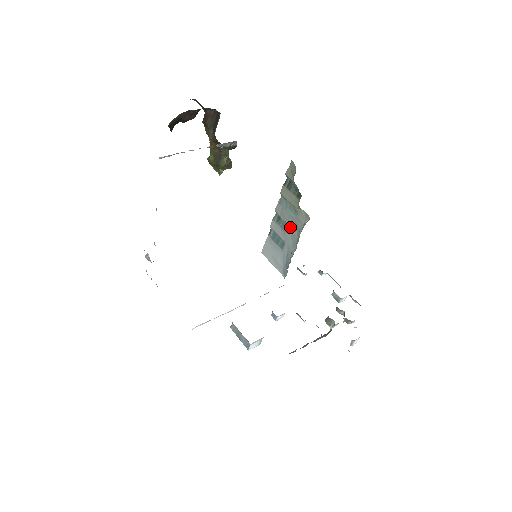
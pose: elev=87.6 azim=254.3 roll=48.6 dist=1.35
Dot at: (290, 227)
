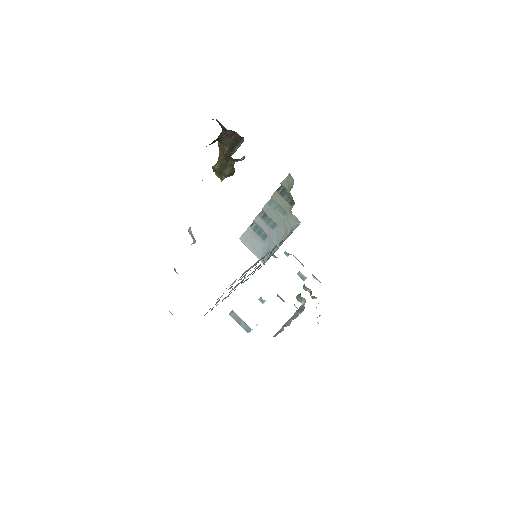
Dot at: (277, 225)
